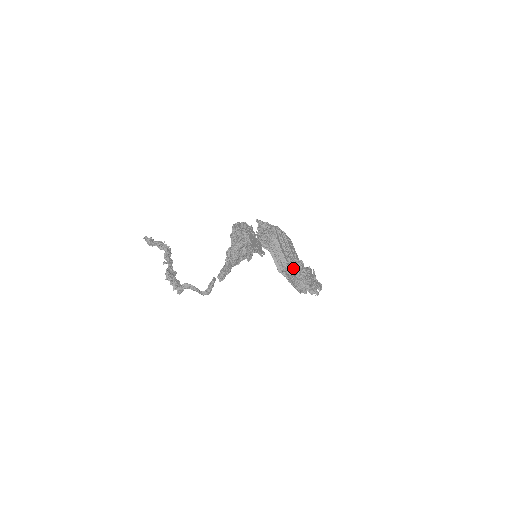
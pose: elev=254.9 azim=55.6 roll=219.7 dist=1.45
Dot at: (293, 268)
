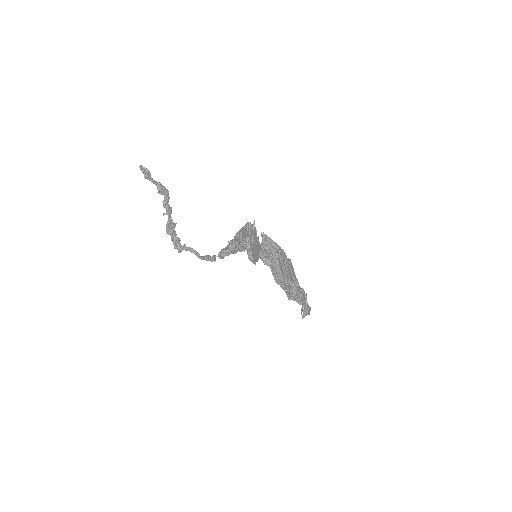
Dot at: (289, 289)
